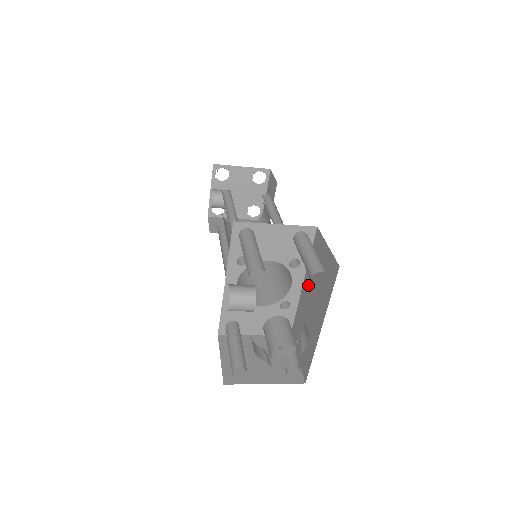
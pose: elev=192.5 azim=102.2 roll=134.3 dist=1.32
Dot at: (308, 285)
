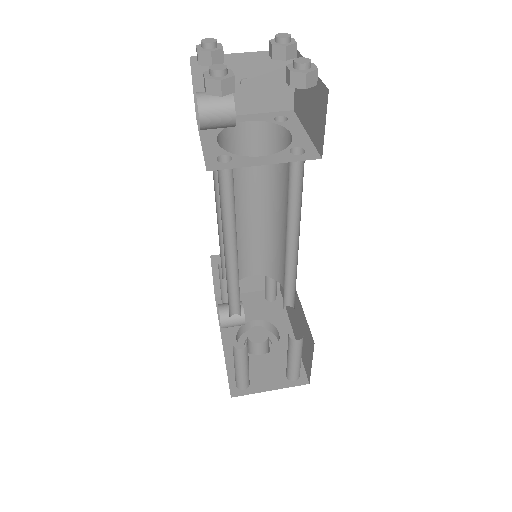
Dot at: (297, 307)
